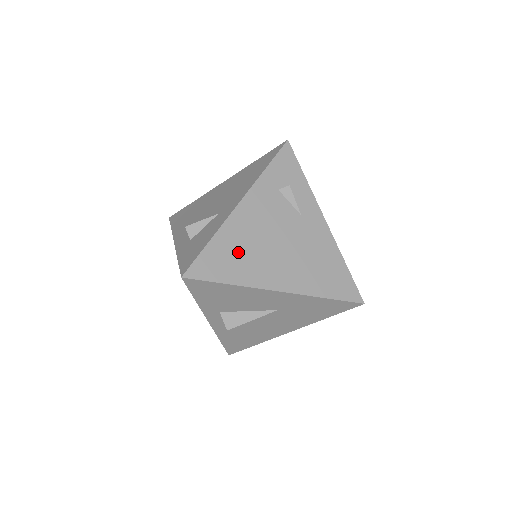
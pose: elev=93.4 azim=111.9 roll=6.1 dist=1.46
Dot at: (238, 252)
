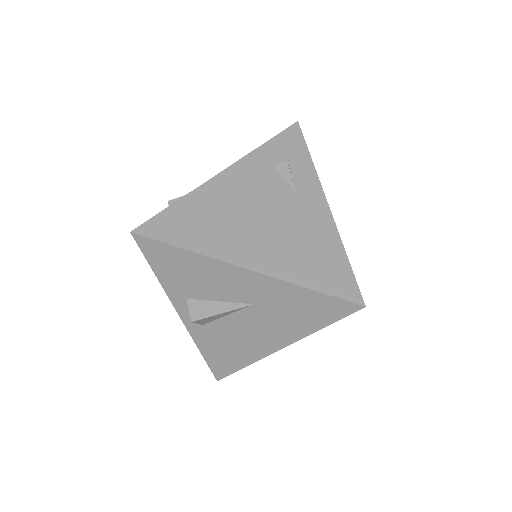
Dot at: (206, 218)
